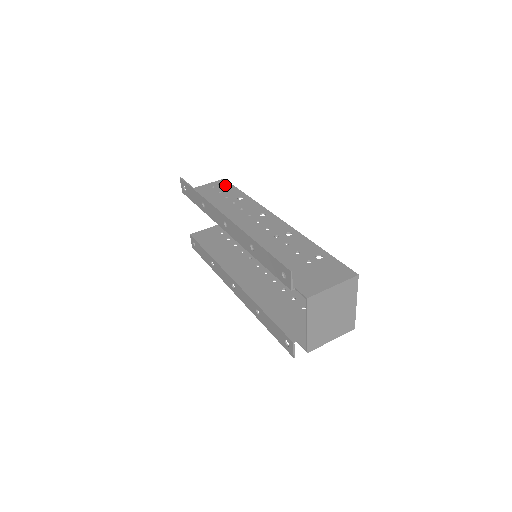
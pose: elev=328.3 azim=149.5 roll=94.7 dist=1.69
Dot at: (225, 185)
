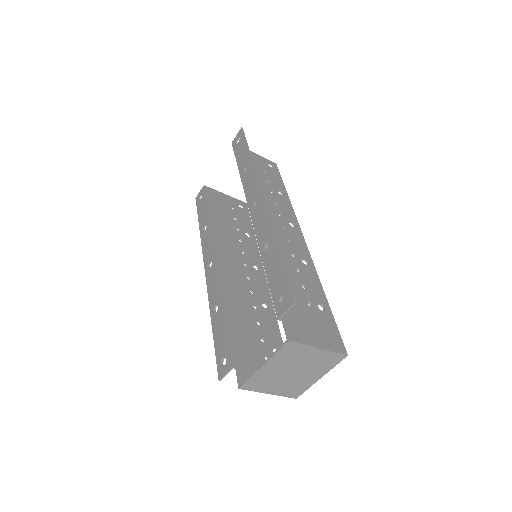
Dot at: (274, 169)
